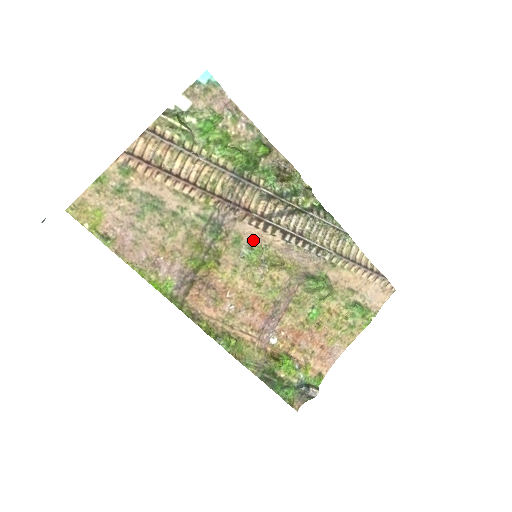
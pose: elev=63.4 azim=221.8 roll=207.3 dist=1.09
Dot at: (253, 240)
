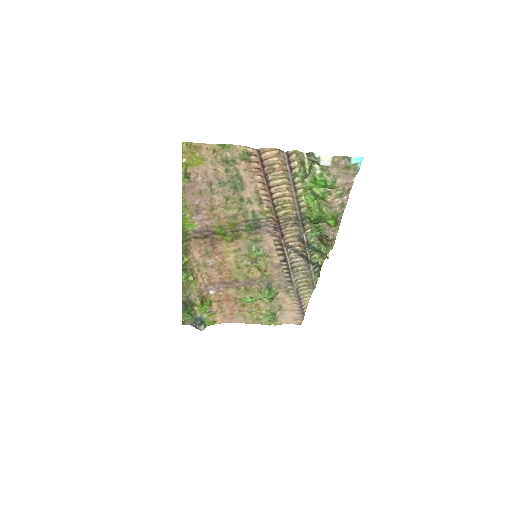
Dot at: (265, 247)
